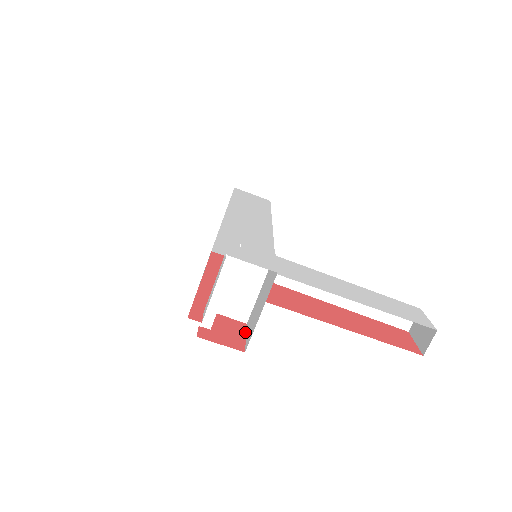
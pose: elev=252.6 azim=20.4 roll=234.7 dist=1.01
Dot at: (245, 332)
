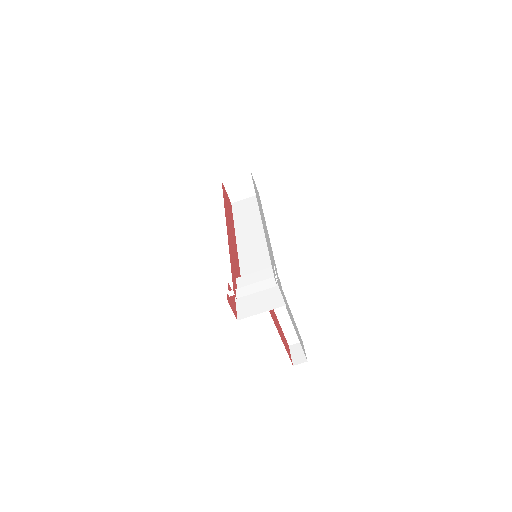
Dot at: (236, 303)
